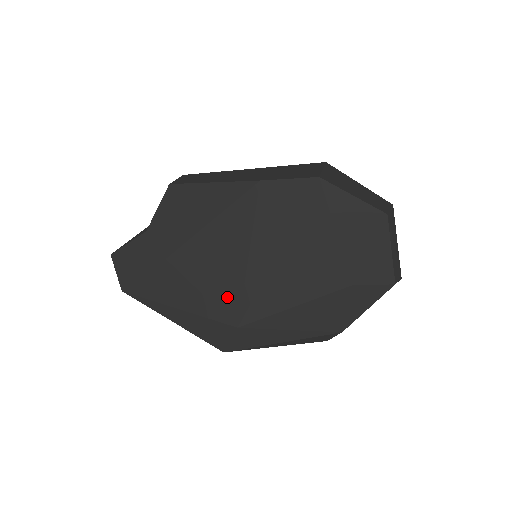
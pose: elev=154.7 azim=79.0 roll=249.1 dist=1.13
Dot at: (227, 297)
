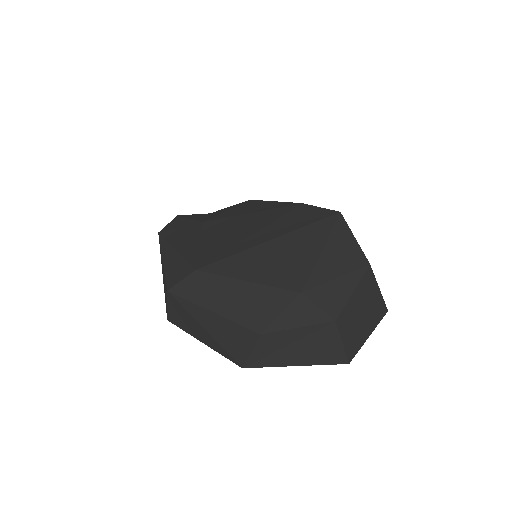
Dot at: (211, 251)
